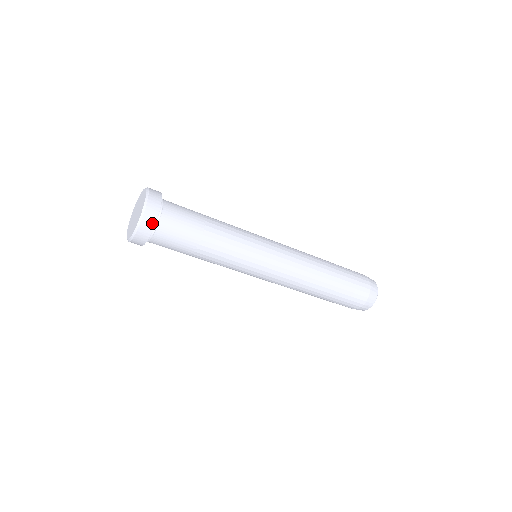
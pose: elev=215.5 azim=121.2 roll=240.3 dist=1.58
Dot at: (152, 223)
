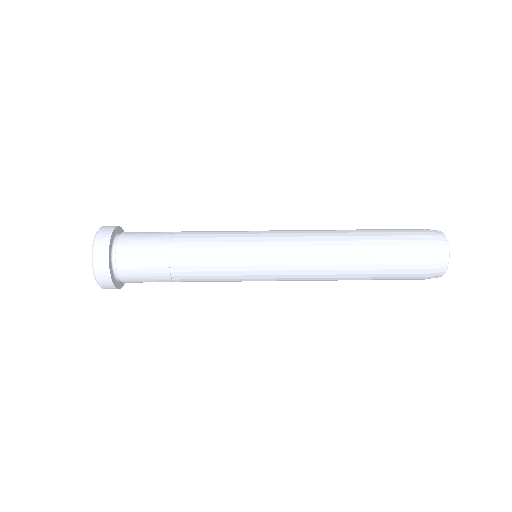
Dot at: (107, 276)
